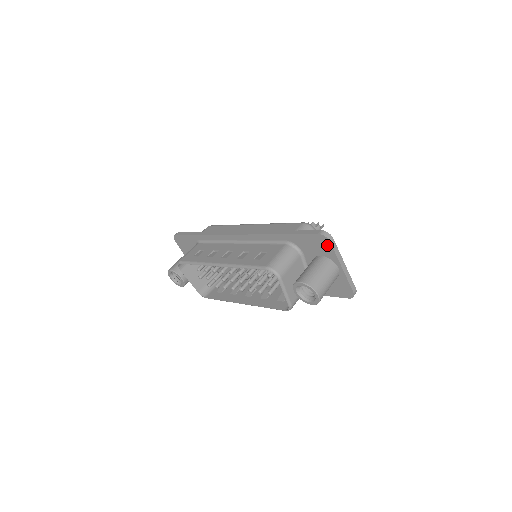
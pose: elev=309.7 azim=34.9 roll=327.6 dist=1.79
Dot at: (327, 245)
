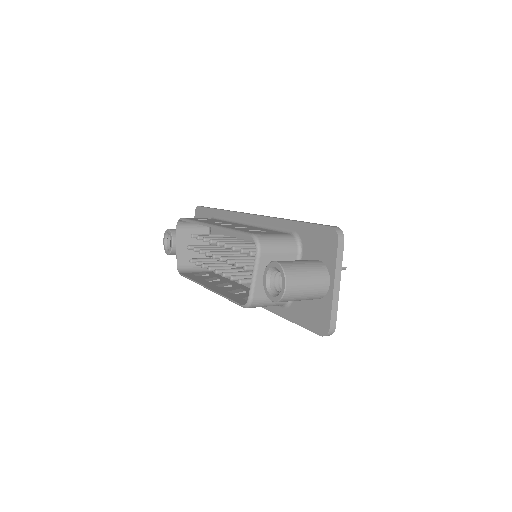
Dot at: (333, 245)
